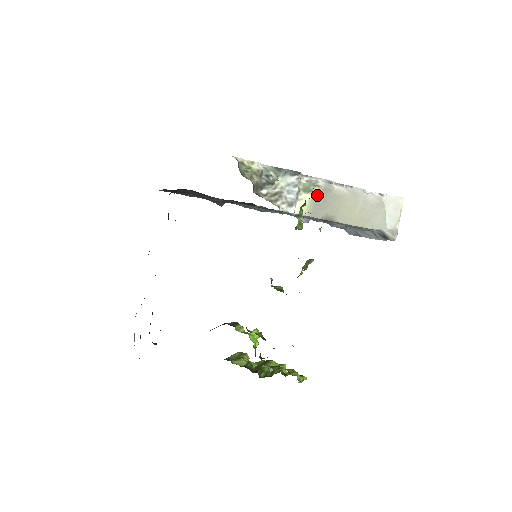
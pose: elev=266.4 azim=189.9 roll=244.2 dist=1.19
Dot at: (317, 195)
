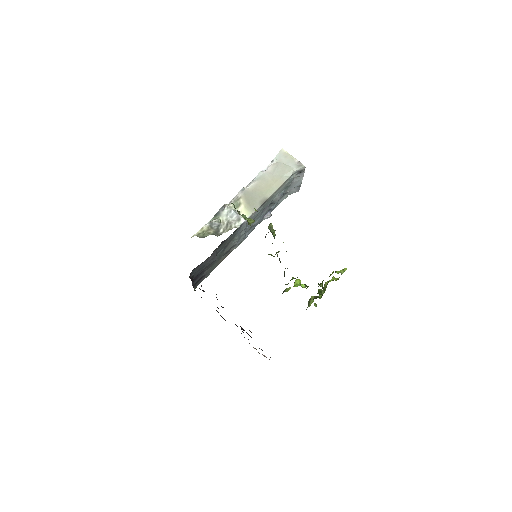
Dot at: (245, 201)
